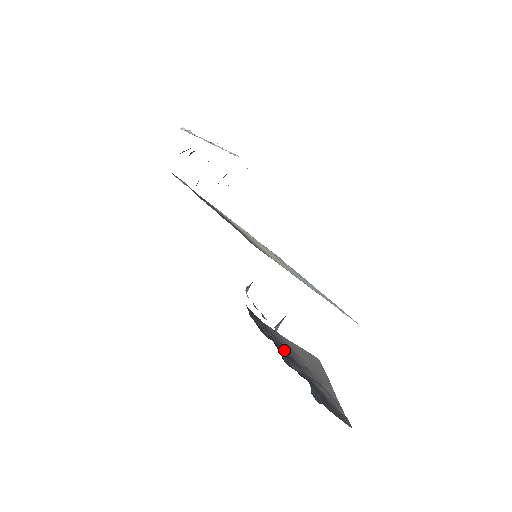
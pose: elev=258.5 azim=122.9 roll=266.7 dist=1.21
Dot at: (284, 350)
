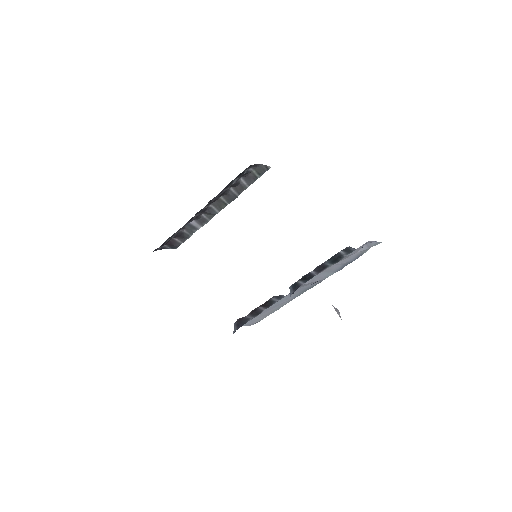
Dot at: occluded
